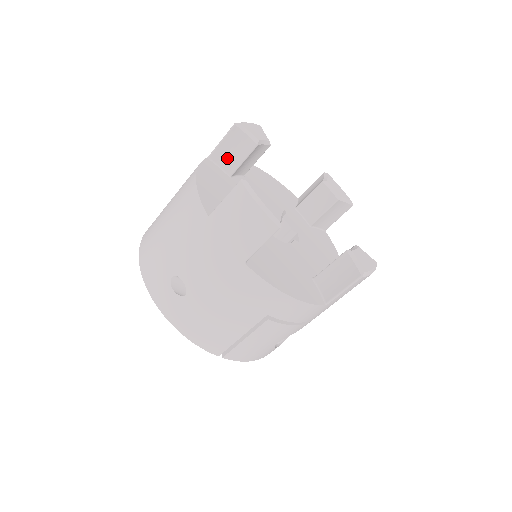
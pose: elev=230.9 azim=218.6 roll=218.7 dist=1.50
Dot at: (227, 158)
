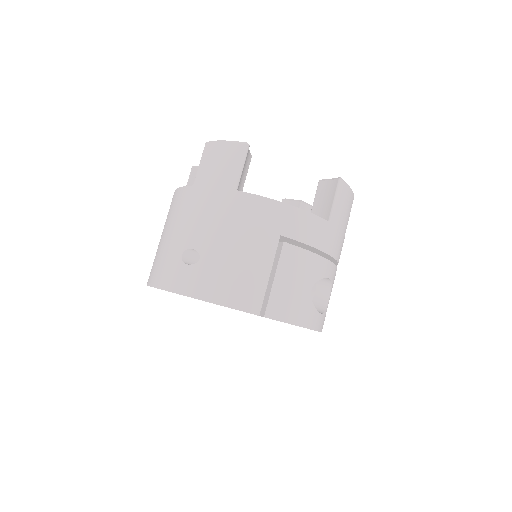
Dot at: occluded
